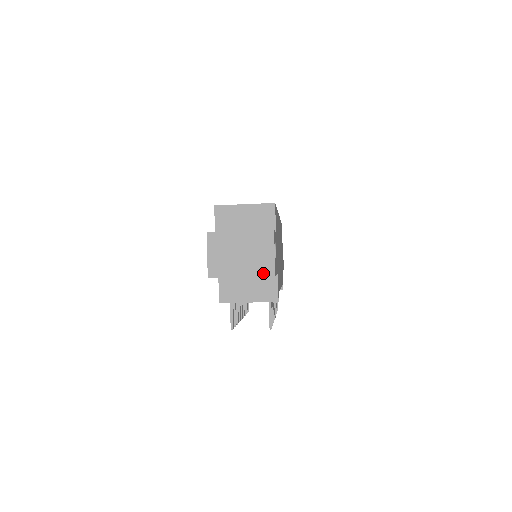
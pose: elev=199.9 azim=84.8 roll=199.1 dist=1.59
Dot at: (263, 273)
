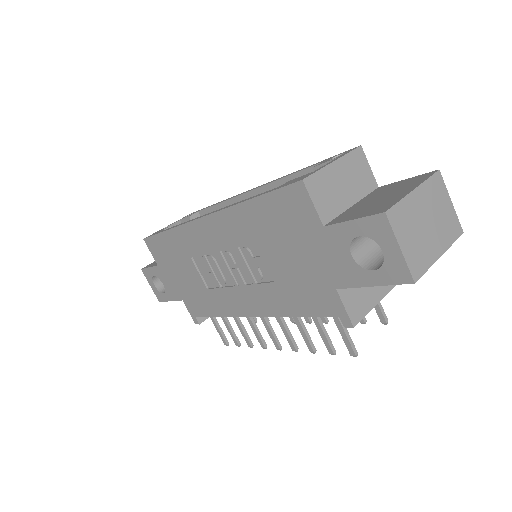
Dot at: (454, 236)
